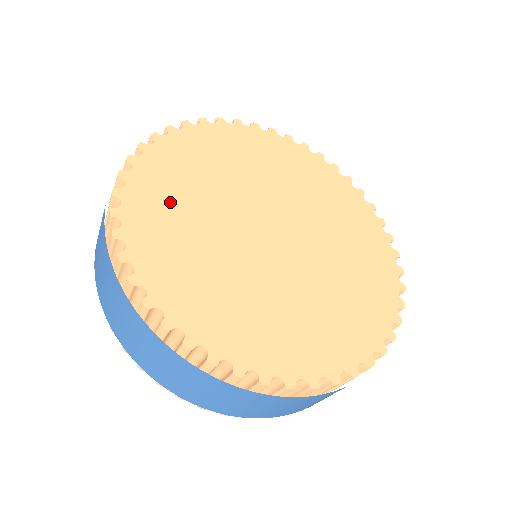
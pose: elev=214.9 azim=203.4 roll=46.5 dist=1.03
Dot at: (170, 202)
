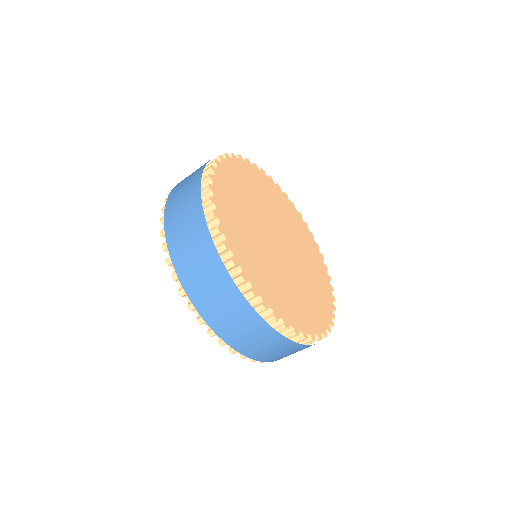
Dot at: (255, 262)
